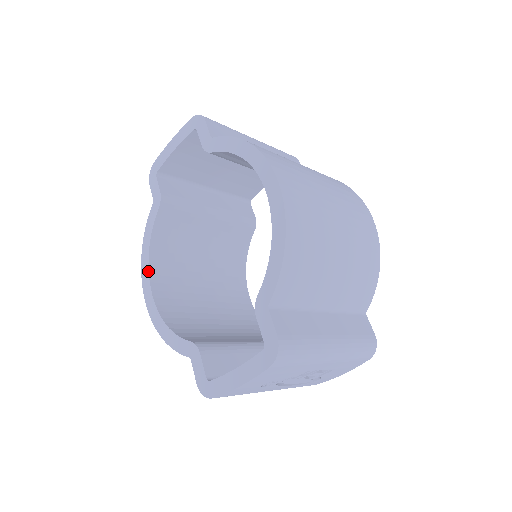
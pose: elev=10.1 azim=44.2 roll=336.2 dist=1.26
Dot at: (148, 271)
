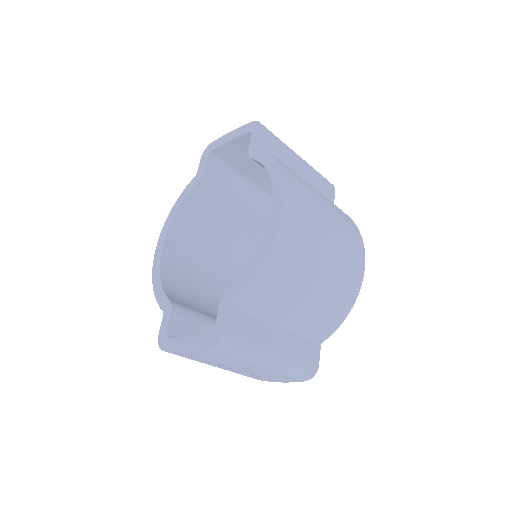
Dot at: (168, 229)
